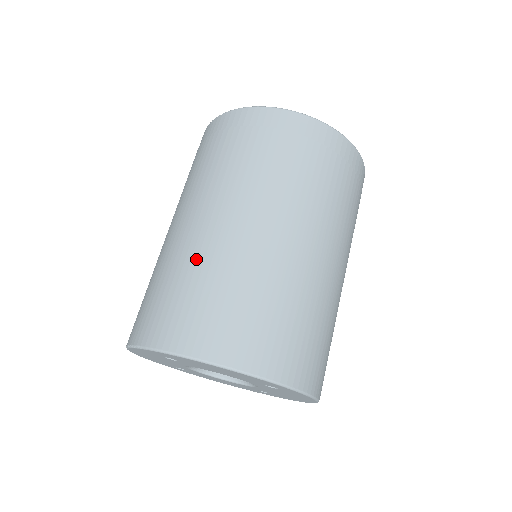
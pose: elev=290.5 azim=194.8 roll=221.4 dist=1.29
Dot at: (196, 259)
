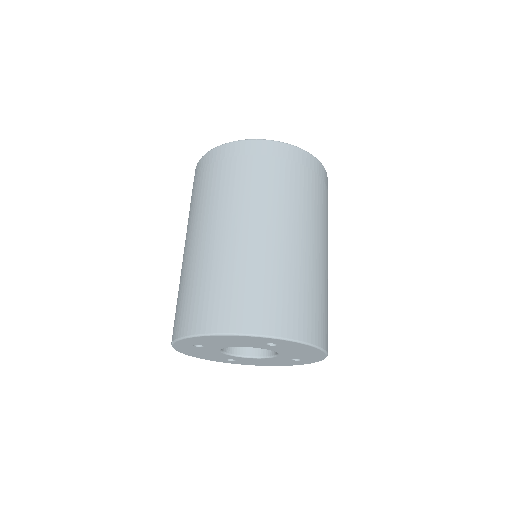
Dot at: (191, 269)
